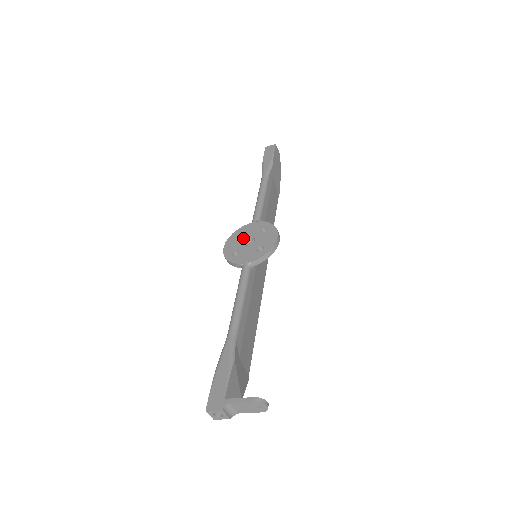
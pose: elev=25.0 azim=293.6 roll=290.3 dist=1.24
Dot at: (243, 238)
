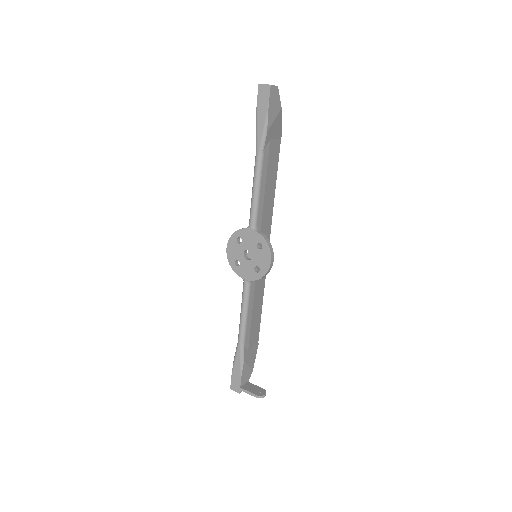
Dot at: (242, 247)
